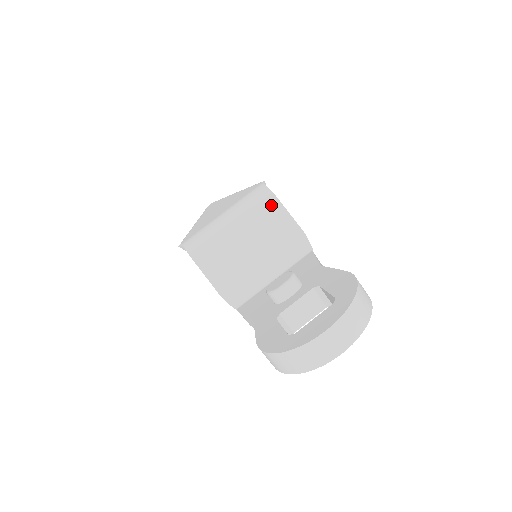
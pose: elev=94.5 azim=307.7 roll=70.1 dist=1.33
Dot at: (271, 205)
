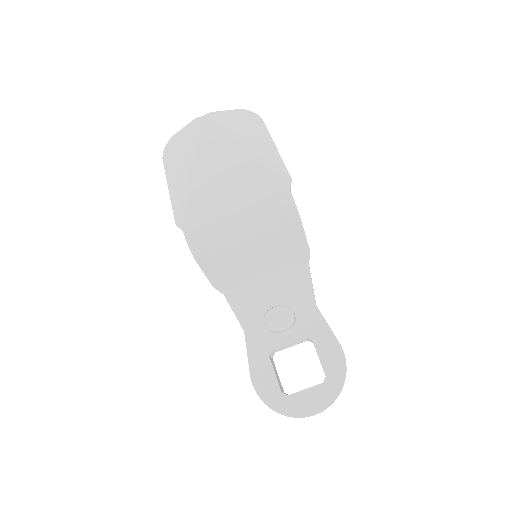
Dot at: (292, 227)
